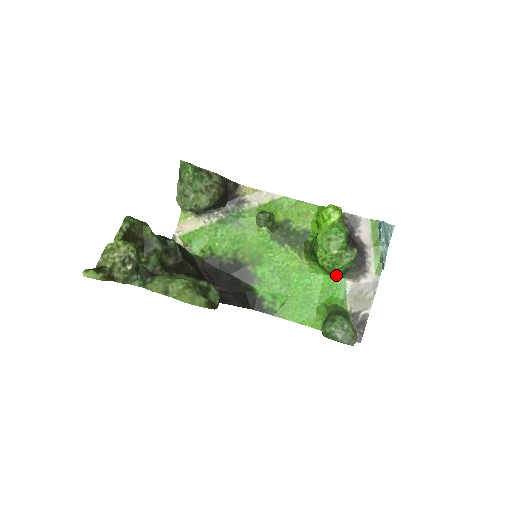
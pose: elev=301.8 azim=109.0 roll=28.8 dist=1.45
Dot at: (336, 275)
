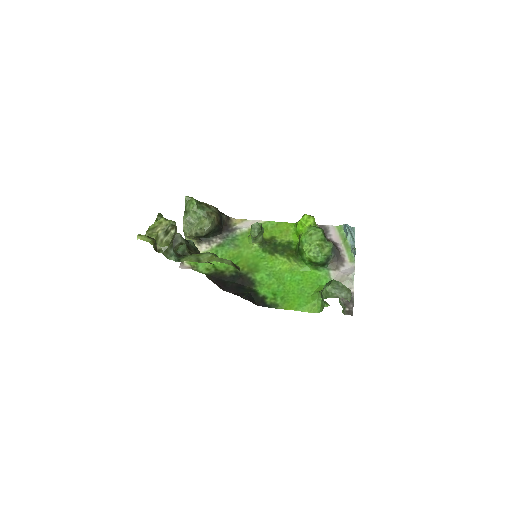
Dot at: (320, 268)
